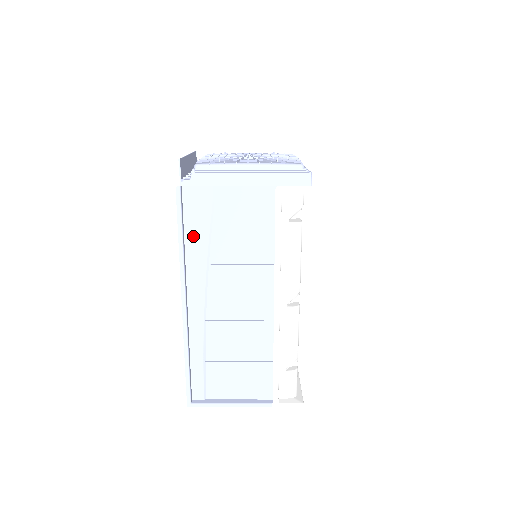
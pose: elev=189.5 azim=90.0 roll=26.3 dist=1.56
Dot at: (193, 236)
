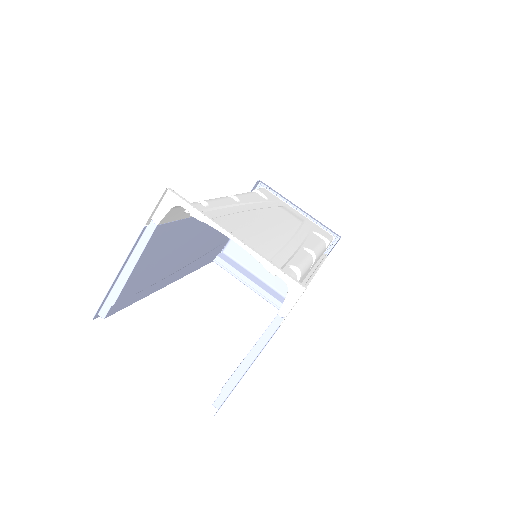
Dot at: (200, 264)
